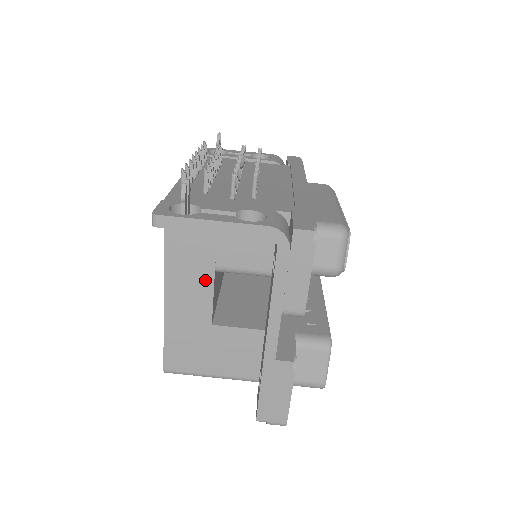
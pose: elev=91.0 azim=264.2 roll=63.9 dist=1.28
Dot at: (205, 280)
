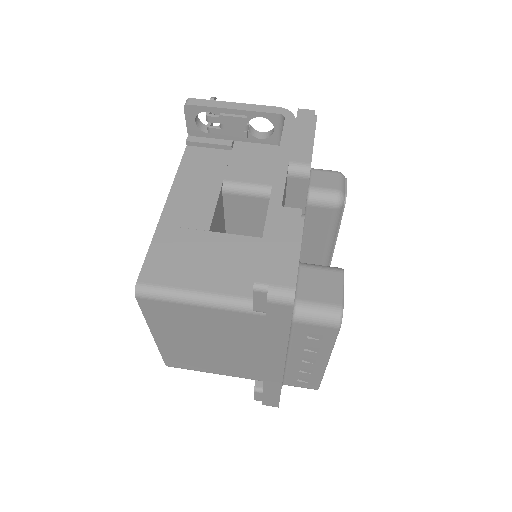
Dot at: (211, 190)
